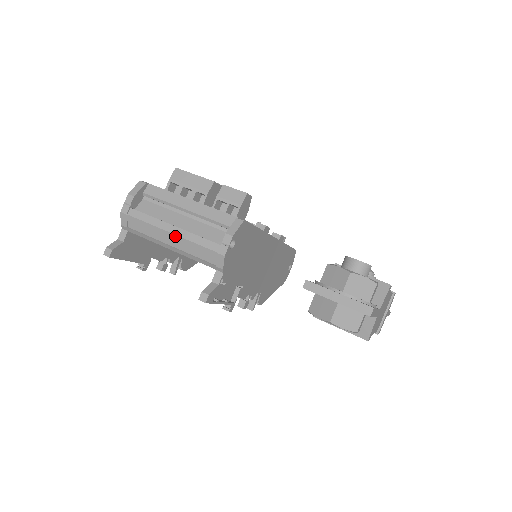
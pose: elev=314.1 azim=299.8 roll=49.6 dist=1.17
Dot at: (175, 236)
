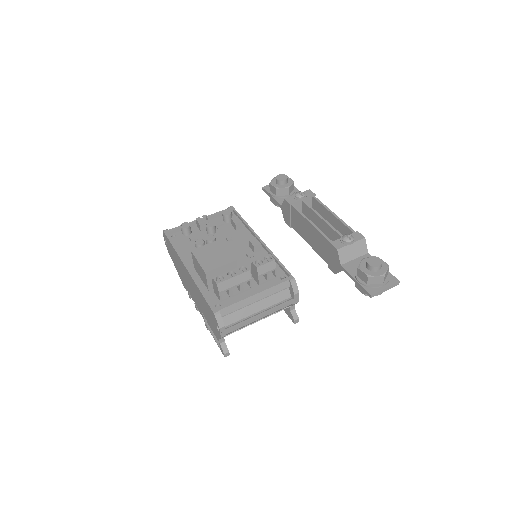
Dot at: occluded
